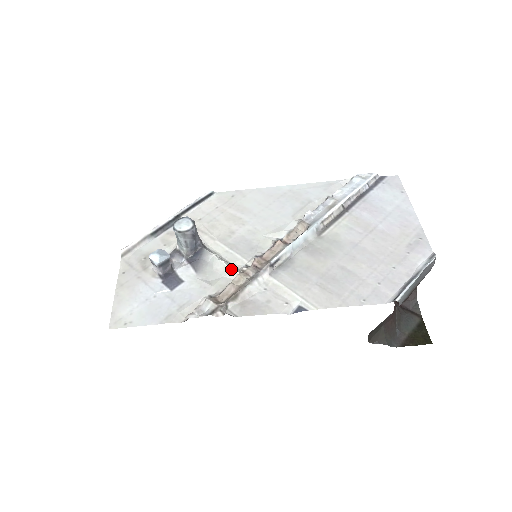
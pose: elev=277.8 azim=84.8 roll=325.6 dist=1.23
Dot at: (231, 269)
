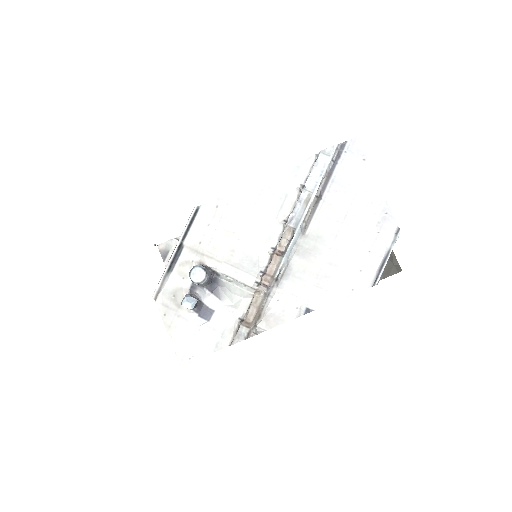
Dot at: (246, 291)
